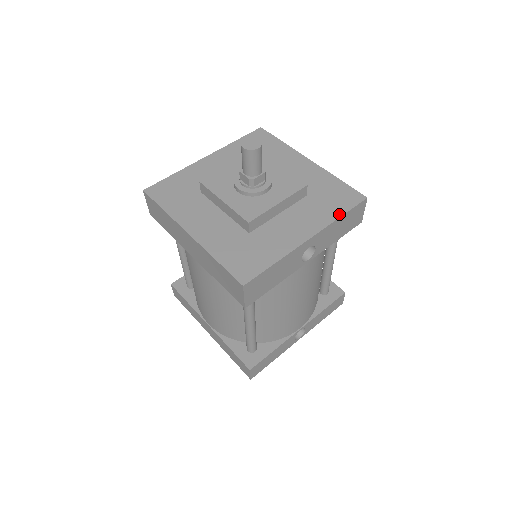
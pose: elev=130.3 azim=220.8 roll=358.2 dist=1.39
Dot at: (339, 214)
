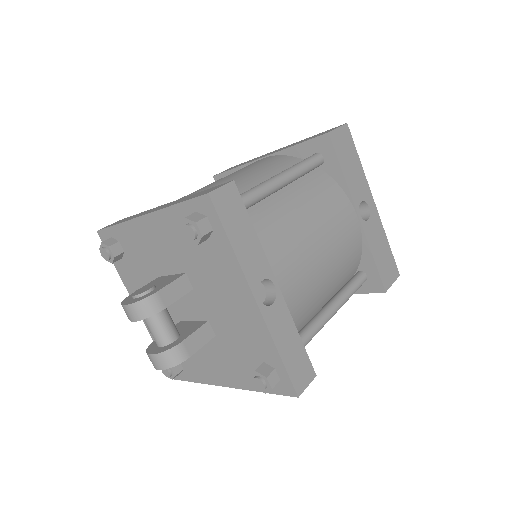
Dot at: (385, 242)
